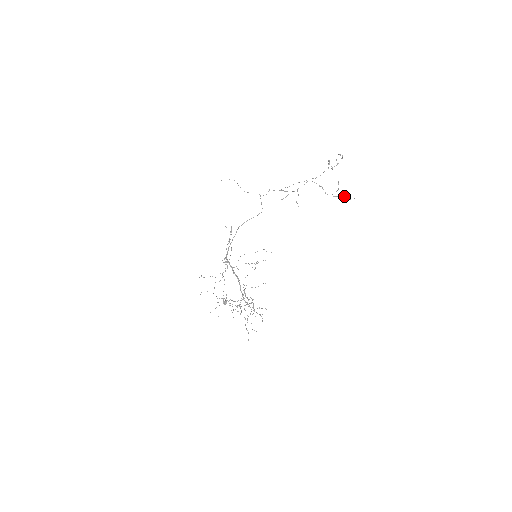
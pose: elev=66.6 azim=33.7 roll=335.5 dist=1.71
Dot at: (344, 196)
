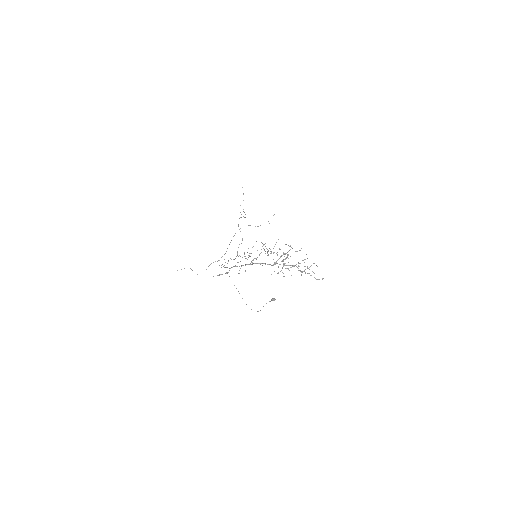
Dot at: occluded
